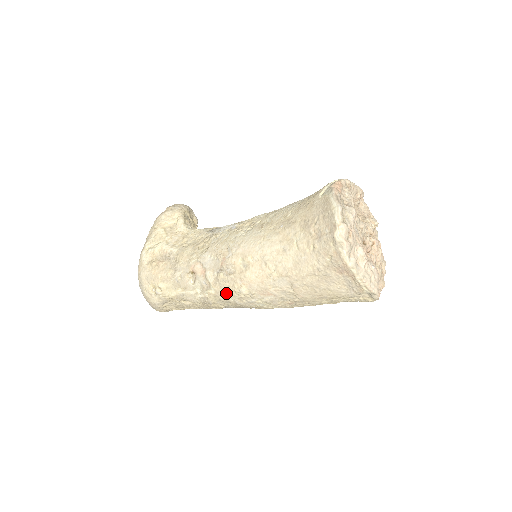
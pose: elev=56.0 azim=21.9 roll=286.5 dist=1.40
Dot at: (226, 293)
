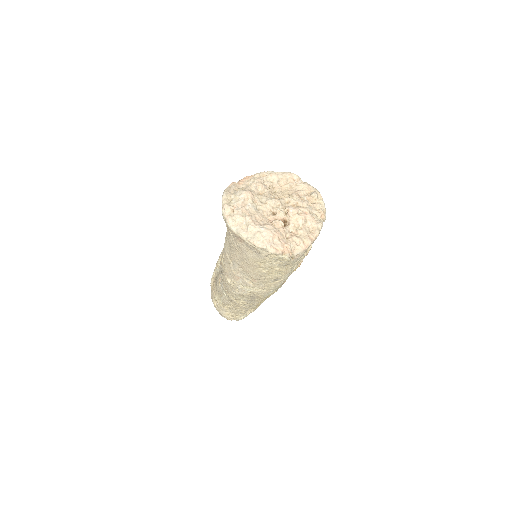
Dot at: (228, 288)
